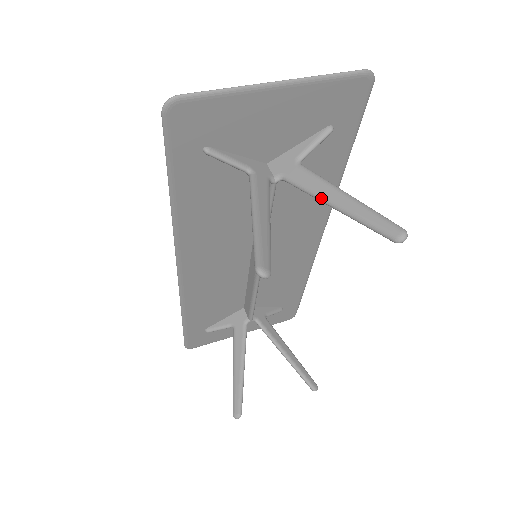
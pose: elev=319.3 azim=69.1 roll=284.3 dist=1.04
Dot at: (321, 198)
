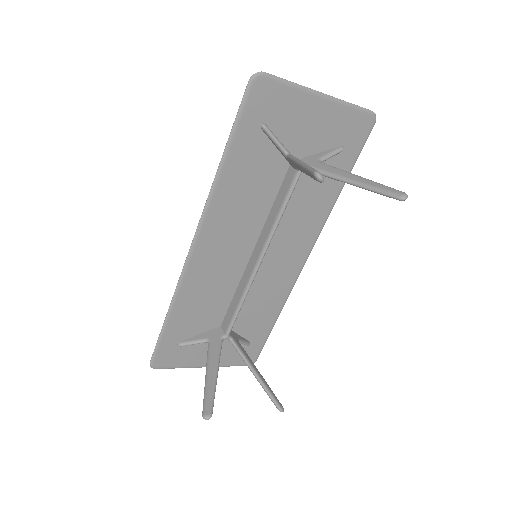
Dot at: (340, 177)
